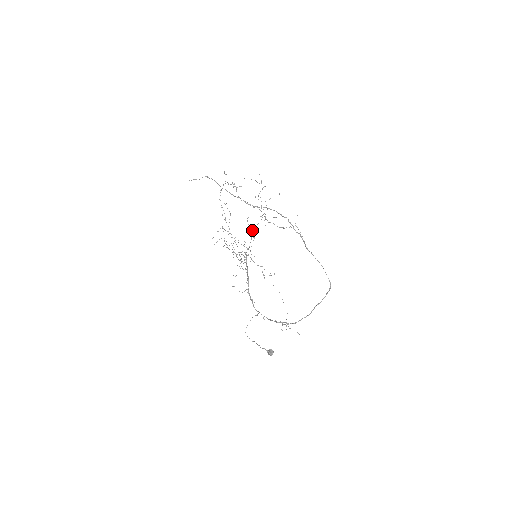
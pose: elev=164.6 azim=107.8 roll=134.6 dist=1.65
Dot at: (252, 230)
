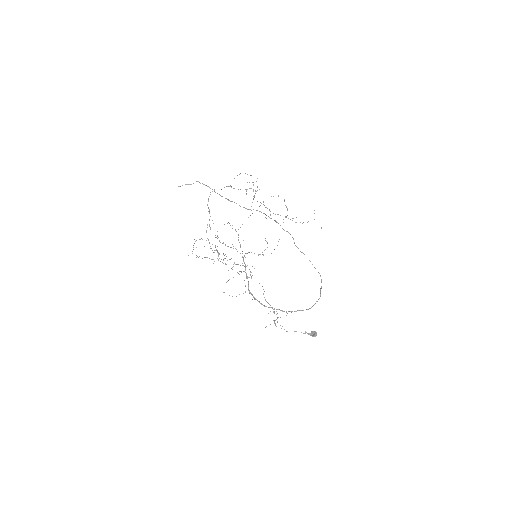
Dot at: occluded
